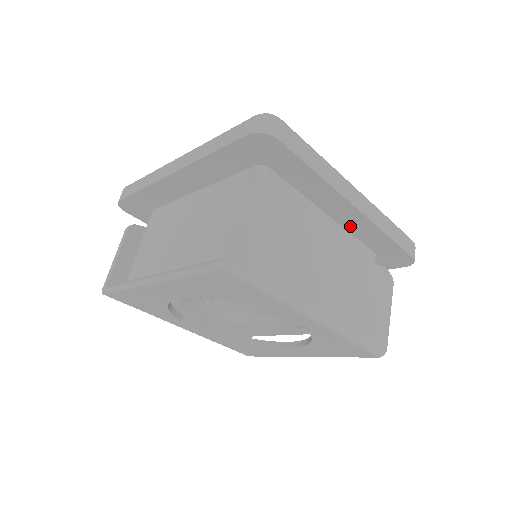
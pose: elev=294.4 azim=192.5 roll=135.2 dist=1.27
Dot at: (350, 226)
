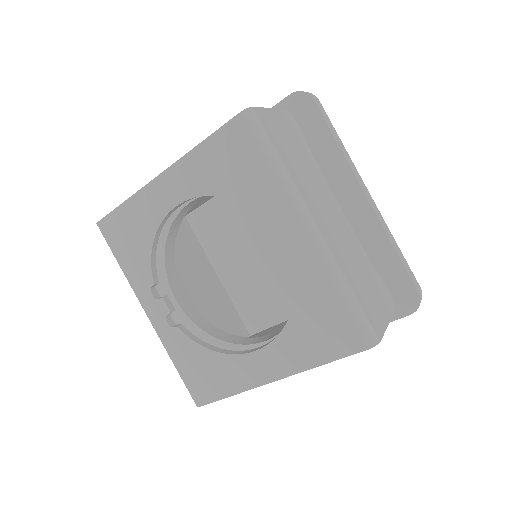
Dot at: (357, 230)
